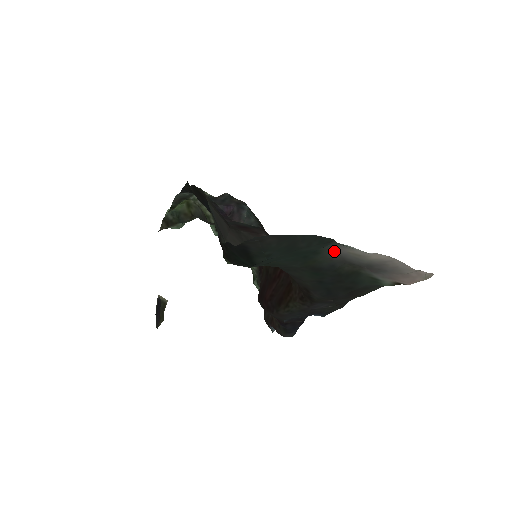
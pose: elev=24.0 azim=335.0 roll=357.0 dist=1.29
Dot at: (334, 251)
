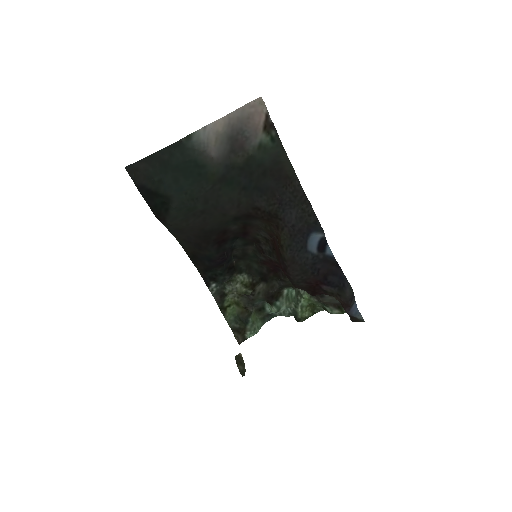
Dot at: (214, 158)
